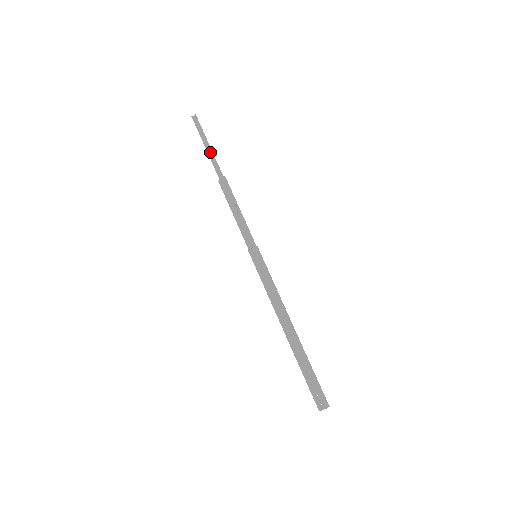
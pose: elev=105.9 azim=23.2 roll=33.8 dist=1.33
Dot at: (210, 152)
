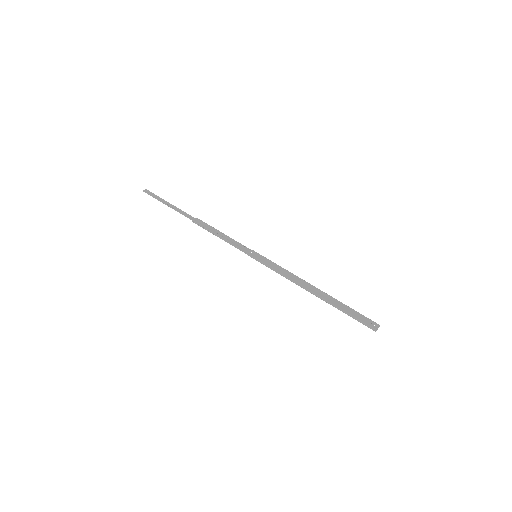
Dot at: (173, 207)
